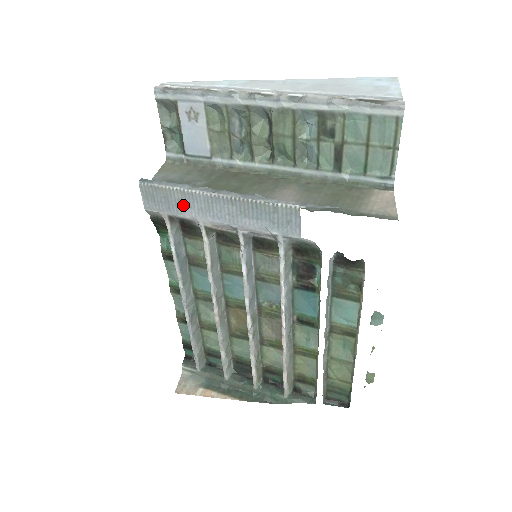
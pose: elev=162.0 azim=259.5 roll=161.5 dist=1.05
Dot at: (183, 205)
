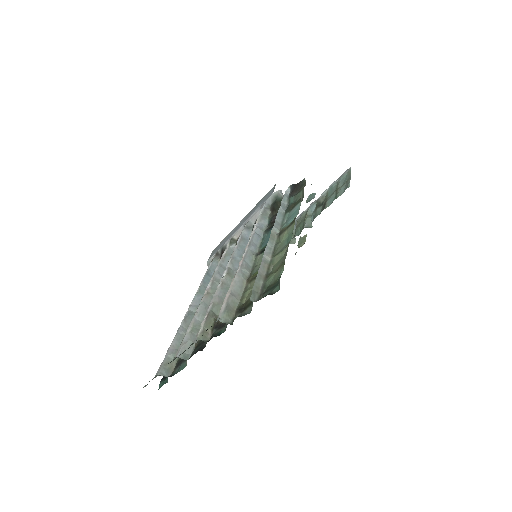
Dot at: (226, 240)
